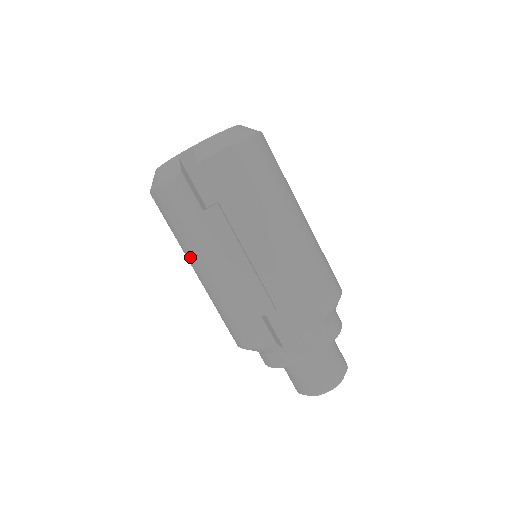
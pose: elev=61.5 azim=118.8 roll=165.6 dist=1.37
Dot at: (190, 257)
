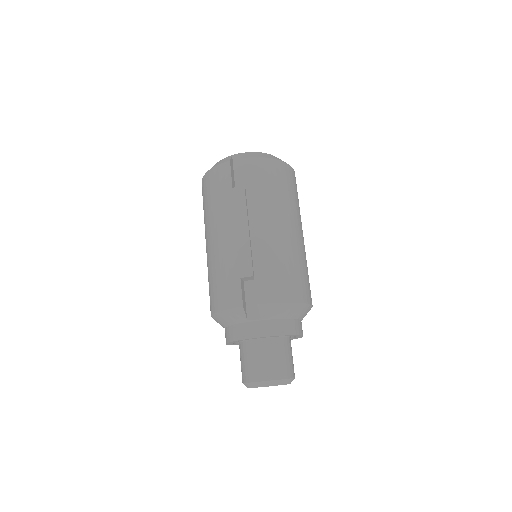
Dot at: (208, 228)
